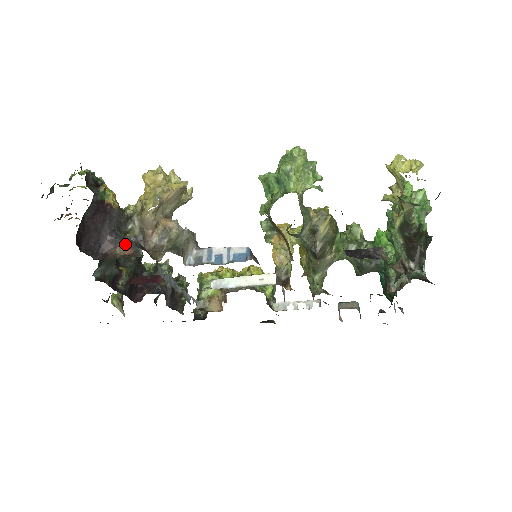
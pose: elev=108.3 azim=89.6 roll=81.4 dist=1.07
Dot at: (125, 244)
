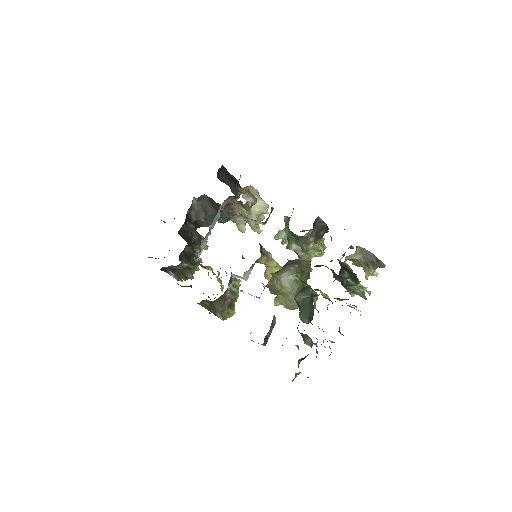
Dot at: occluded
